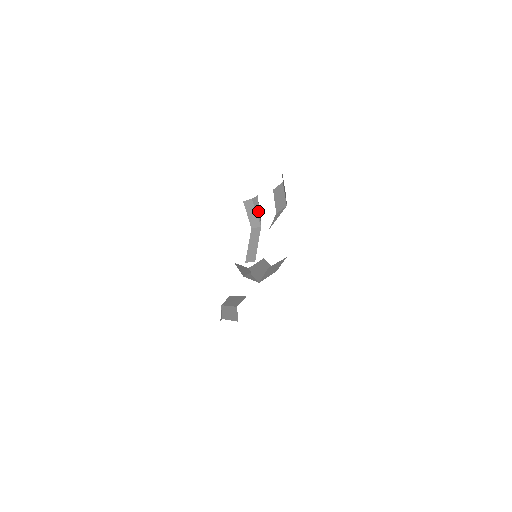
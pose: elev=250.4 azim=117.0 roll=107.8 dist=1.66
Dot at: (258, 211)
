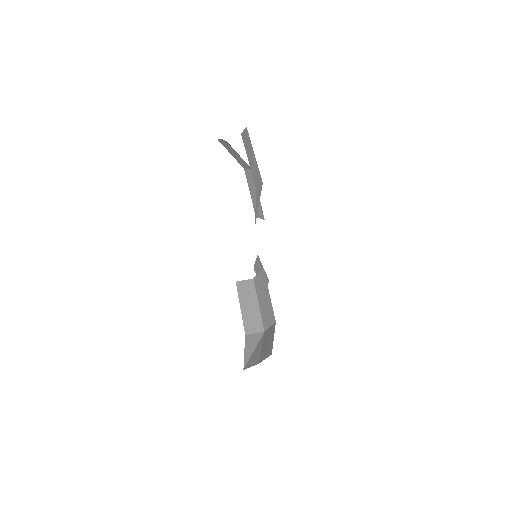
Dot at: occluded
